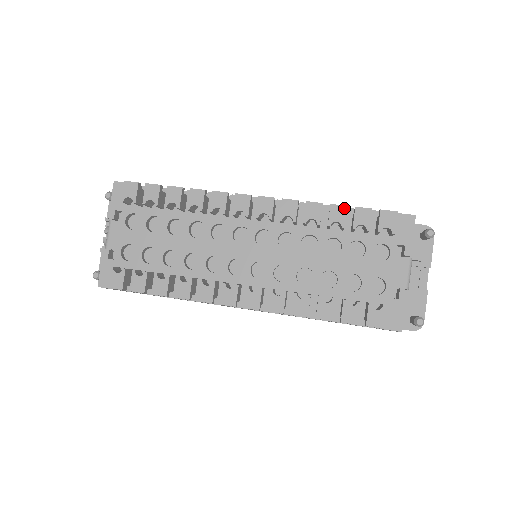
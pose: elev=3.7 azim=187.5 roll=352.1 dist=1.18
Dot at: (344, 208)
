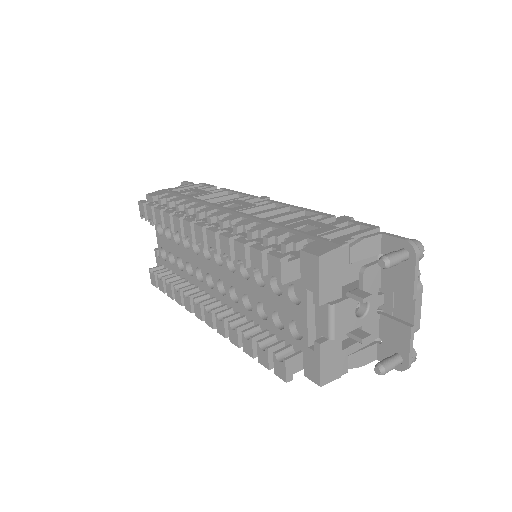
Dot at: (242, 246)
